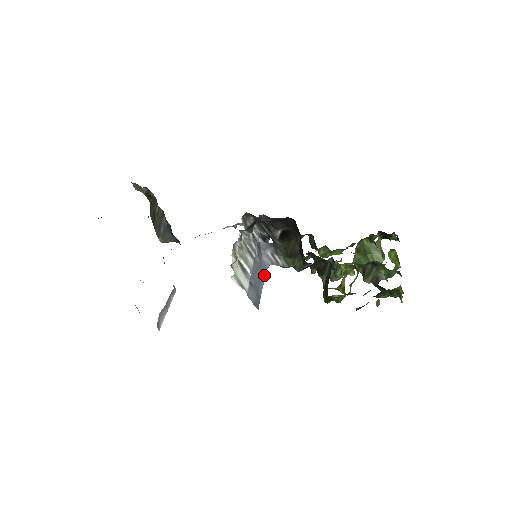
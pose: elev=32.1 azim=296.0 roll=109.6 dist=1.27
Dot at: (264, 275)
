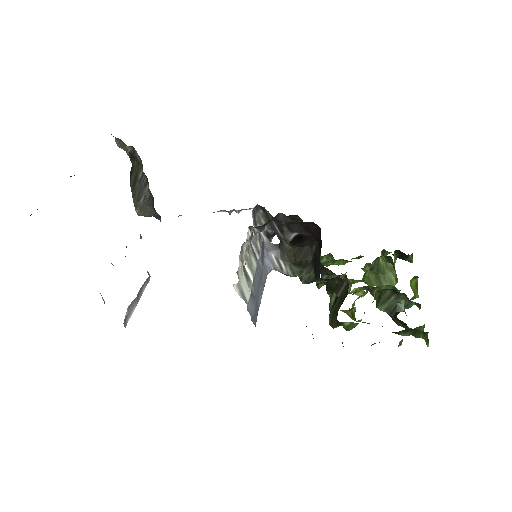
Dot at: (264, 282)
